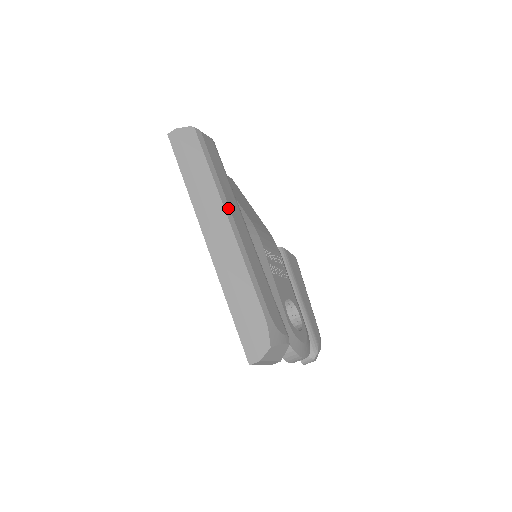
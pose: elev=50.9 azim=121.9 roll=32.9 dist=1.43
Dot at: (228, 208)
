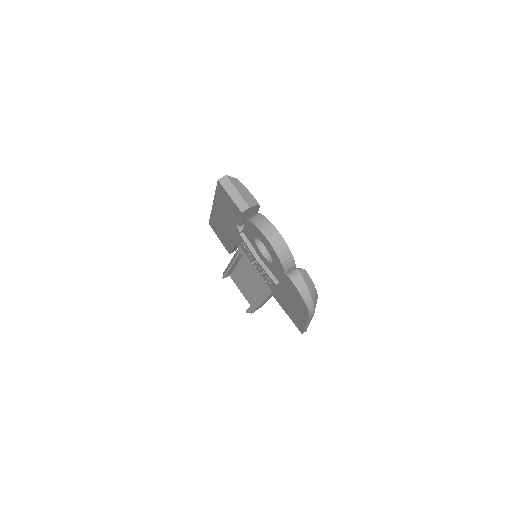
Dot at: occluded
